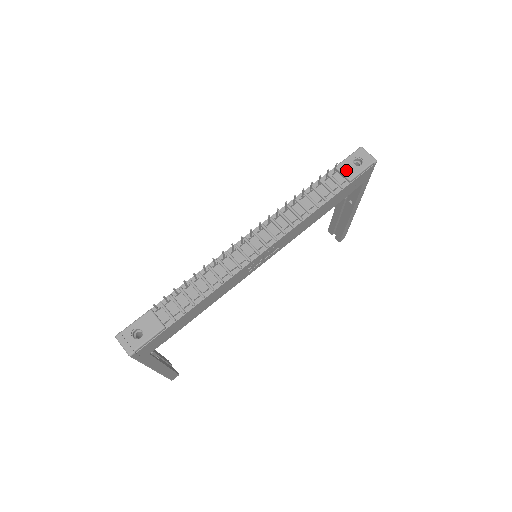
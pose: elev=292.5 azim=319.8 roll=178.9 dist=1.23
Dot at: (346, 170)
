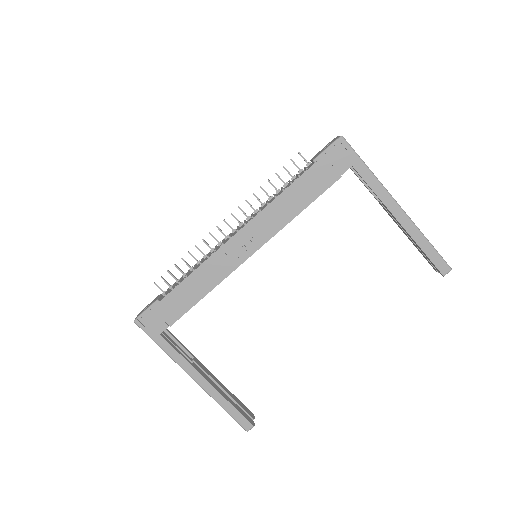
Dot at: (315, 156)
